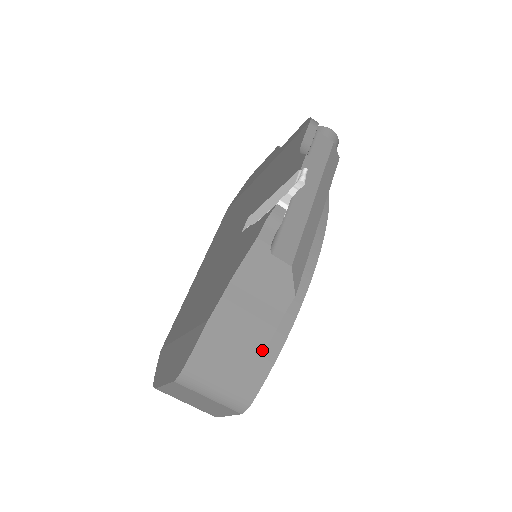
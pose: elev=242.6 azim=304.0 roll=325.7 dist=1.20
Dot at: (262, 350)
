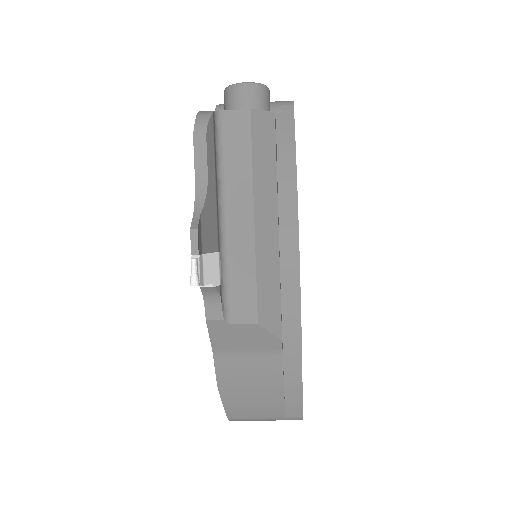
Dot at: (281, 388)
